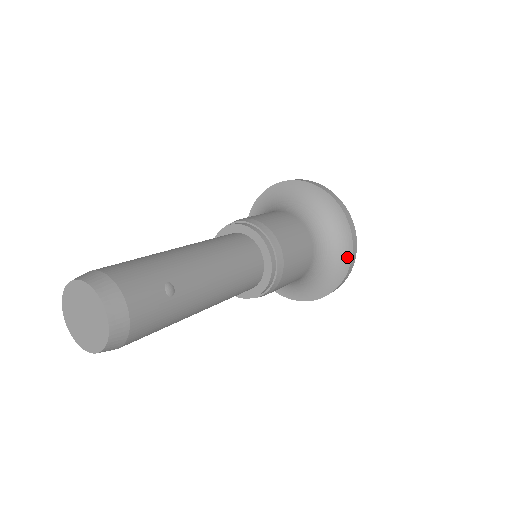
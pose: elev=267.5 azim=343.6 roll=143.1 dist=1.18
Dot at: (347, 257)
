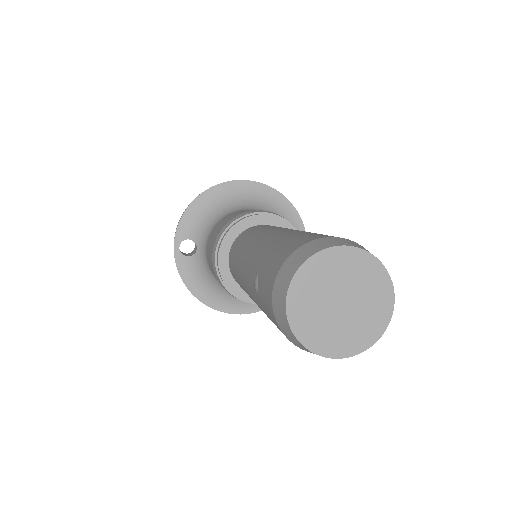
Dot at: occluded
